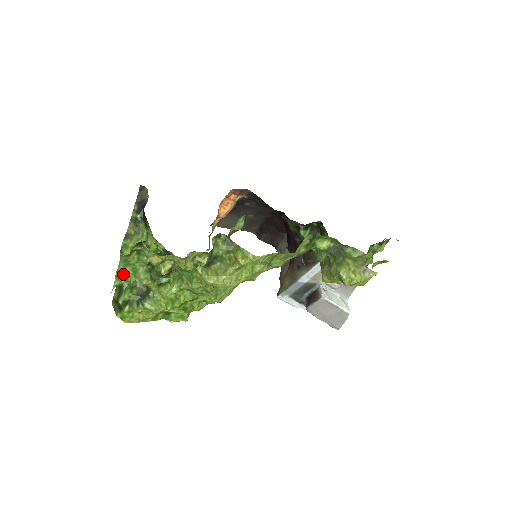
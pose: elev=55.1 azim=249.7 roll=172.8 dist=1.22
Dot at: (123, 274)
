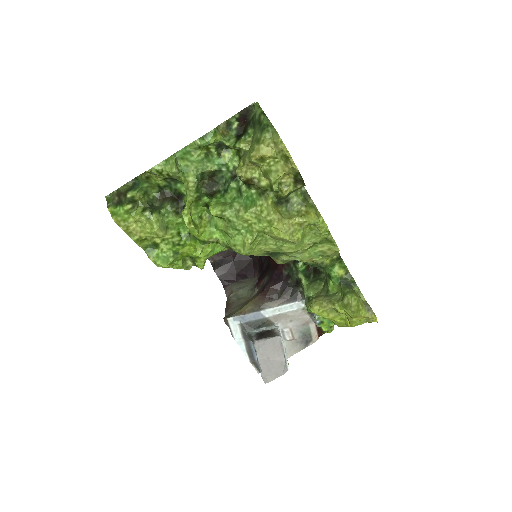
Dot at: (176, 162)
